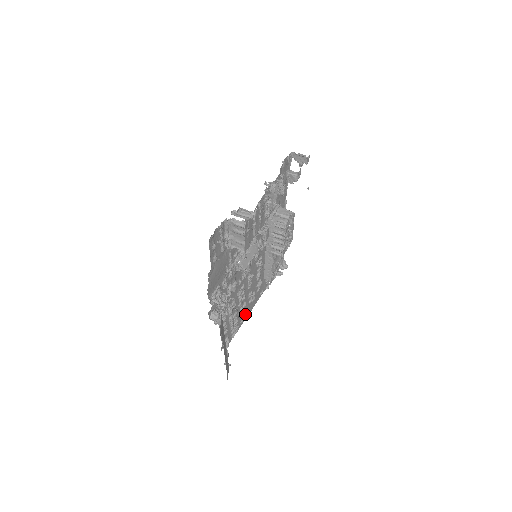
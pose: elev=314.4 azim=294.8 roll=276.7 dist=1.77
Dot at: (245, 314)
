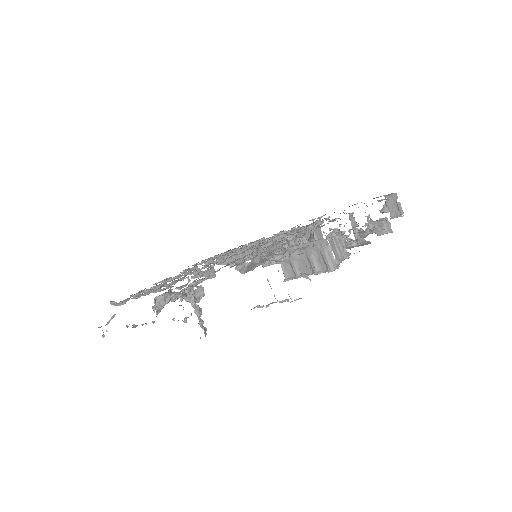
Dot at: occluded
